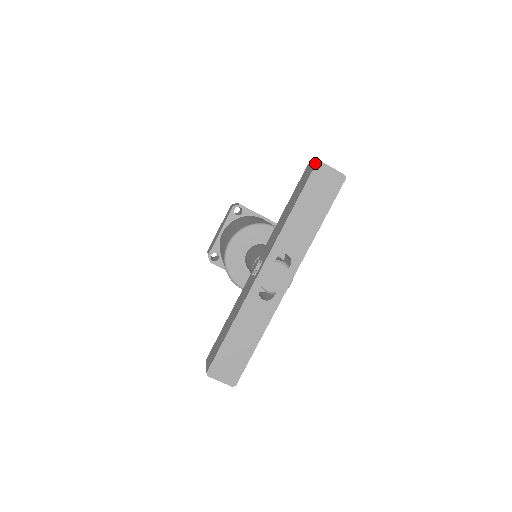
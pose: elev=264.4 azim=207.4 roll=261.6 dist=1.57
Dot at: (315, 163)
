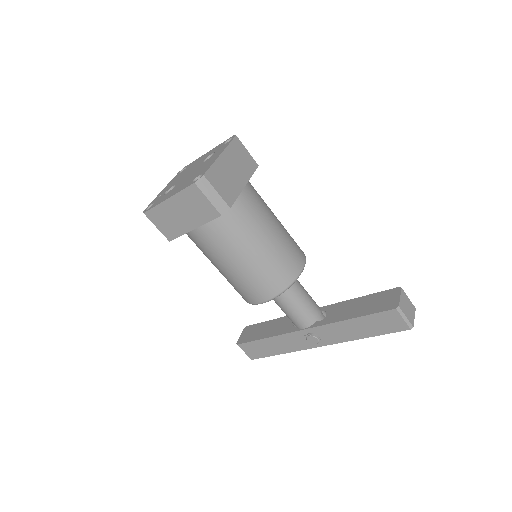
Dot at: (409, 328)
